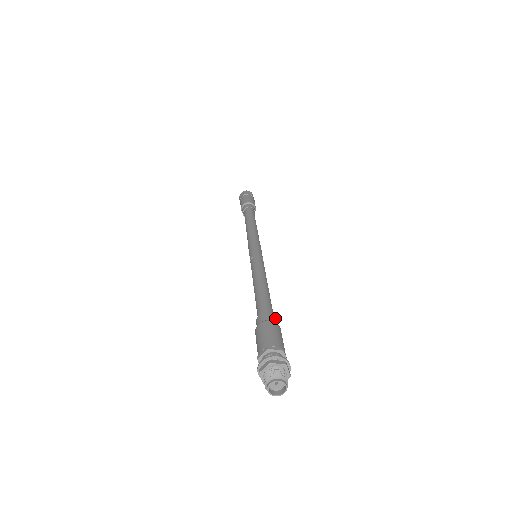
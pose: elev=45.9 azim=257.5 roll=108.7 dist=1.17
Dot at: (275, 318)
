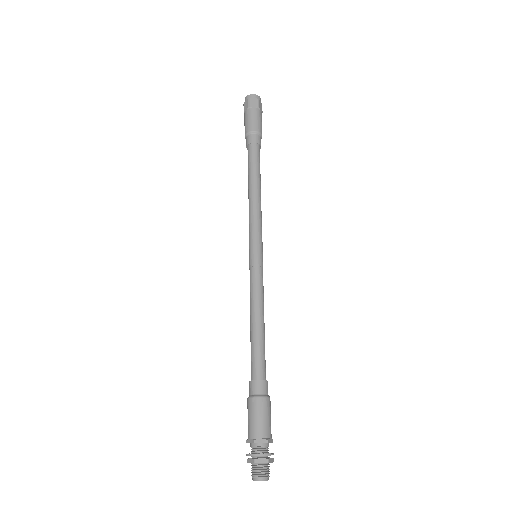
Dot at: (266, 385)
